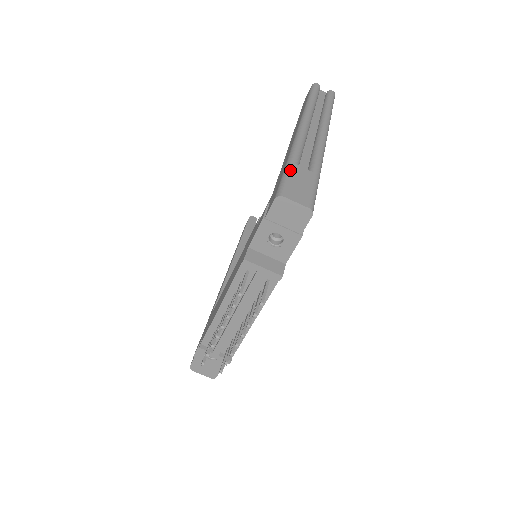
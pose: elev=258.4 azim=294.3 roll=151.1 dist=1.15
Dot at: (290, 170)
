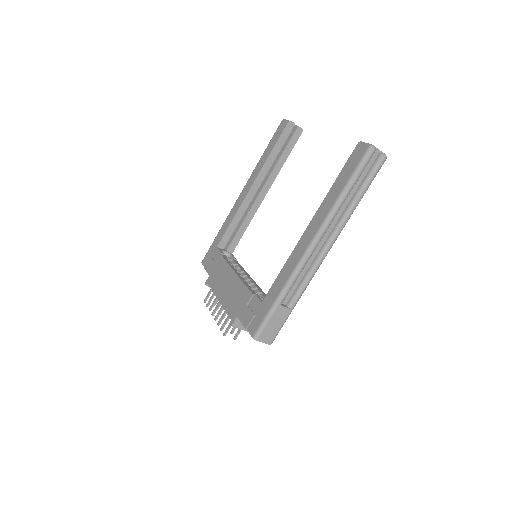
Dot at: (273, 313)
